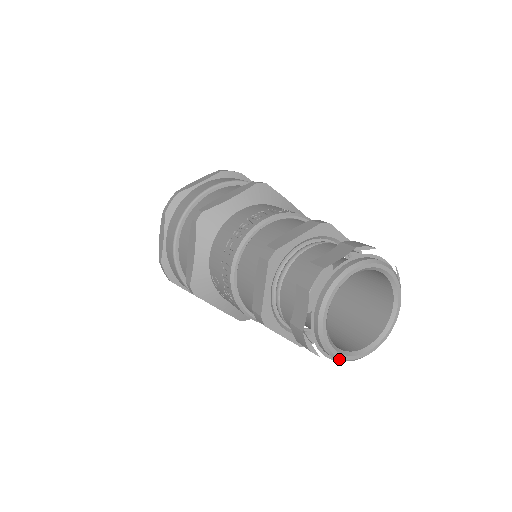
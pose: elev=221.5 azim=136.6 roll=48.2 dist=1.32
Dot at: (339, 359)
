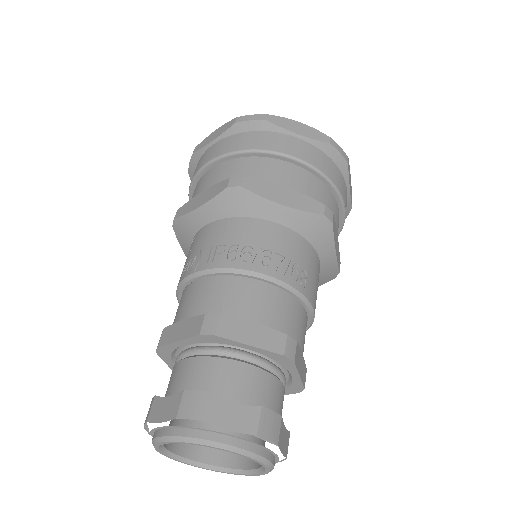
Dot at: occluded
